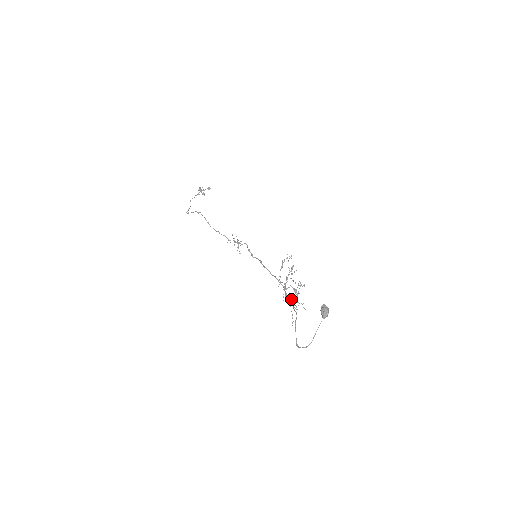
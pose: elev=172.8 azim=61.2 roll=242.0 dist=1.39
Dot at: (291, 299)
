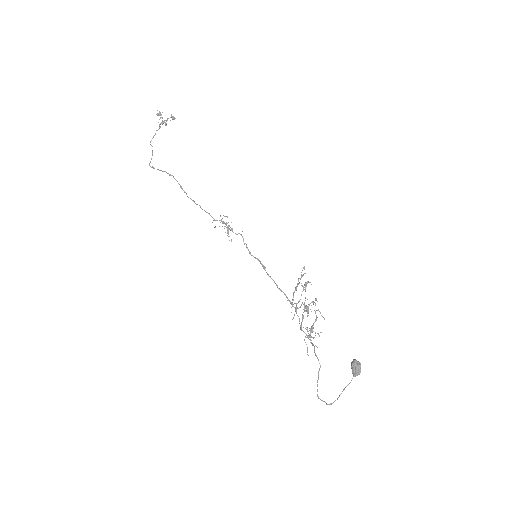
Dot at: (306, 329)
